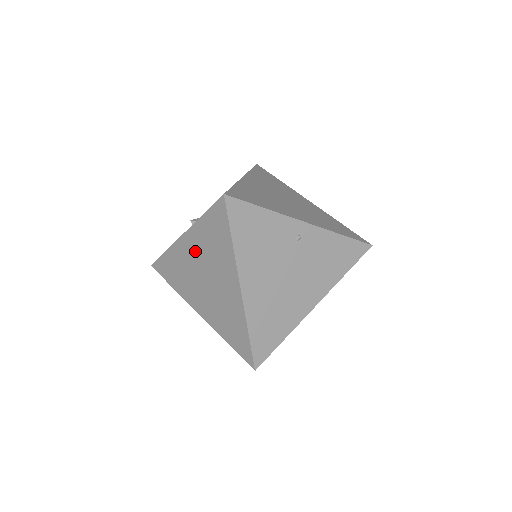
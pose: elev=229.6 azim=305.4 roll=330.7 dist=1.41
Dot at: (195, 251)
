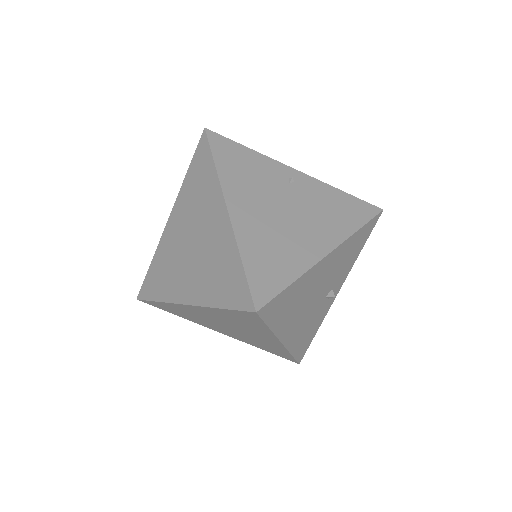
Dot at: (181, 221)
